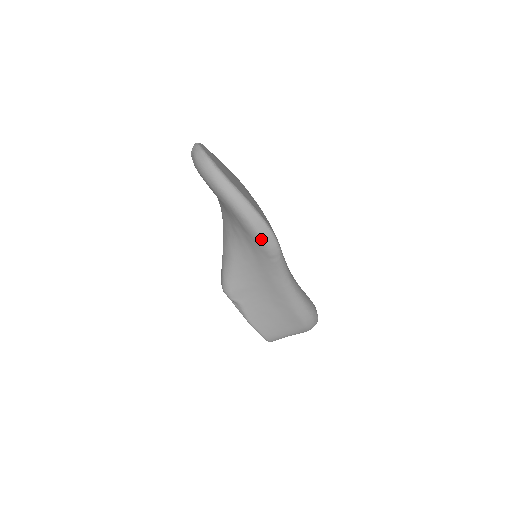
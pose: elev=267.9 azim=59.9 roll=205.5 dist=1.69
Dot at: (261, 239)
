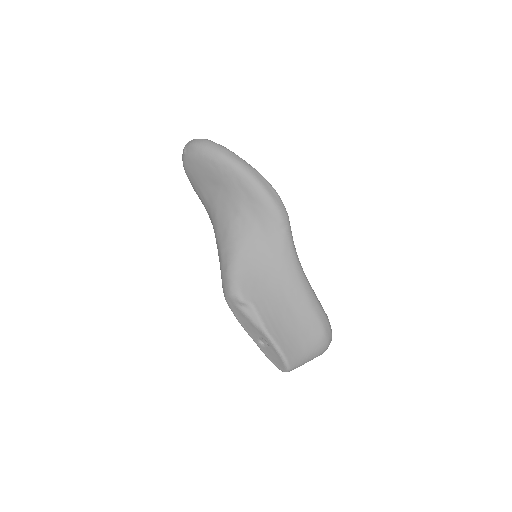
Dot at: (271, 201)
